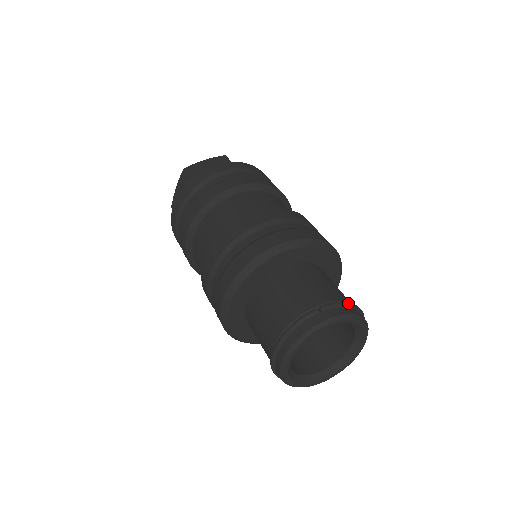
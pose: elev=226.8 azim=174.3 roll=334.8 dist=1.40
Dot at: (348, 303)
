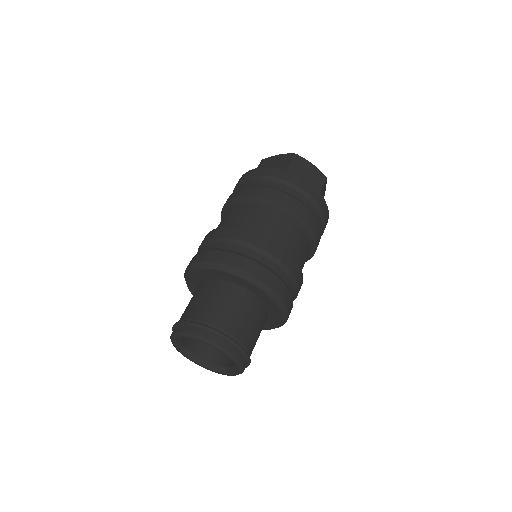
Dot at: (211, 329)
